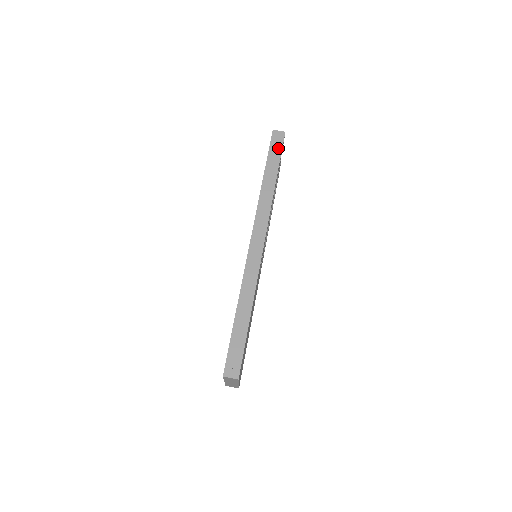
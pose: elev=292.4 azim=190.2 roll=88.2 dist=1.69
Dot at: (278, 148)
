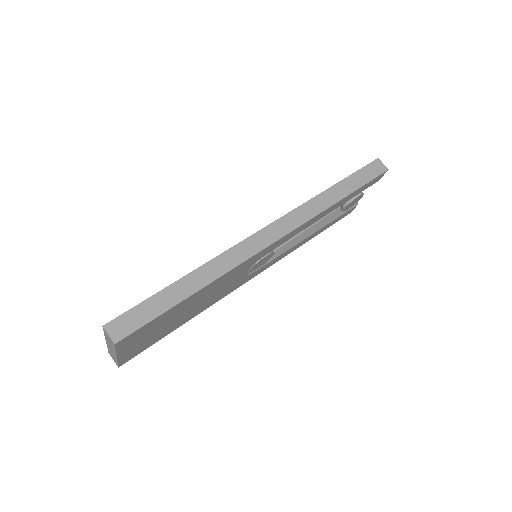
Dot at: (369, 176)
